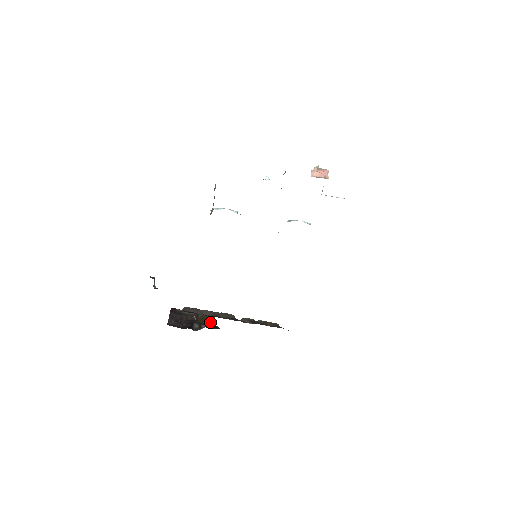
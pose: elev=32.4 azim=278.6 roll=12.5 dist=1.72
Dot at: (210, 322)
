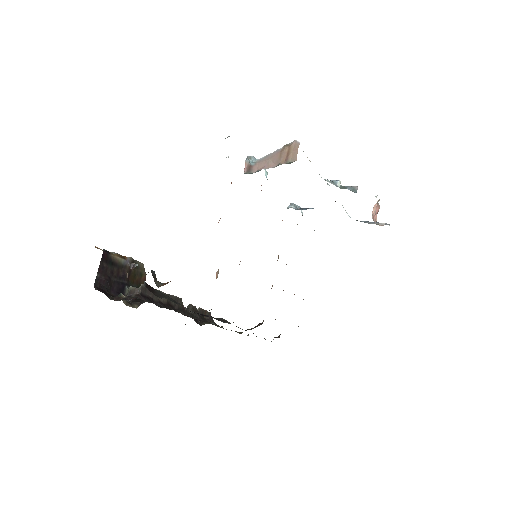
Dot at: (141, 283)
